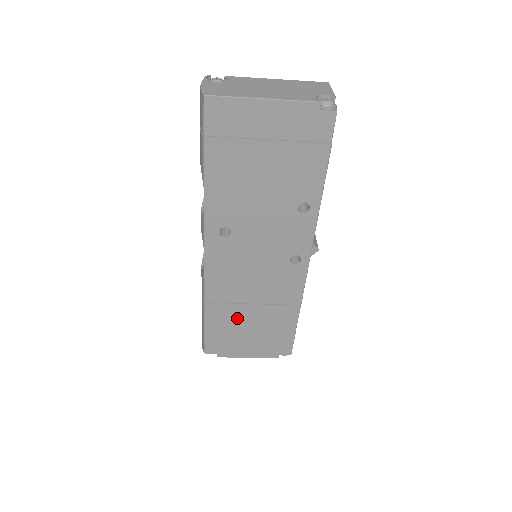
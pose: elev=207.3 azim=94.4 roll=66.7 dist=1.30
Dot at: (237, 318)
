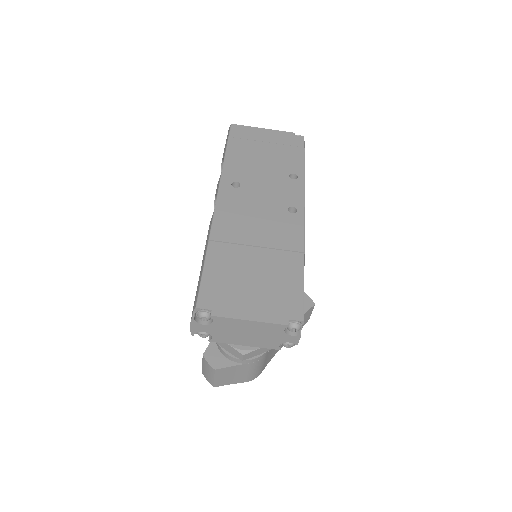
Dot at: (240, 262)
